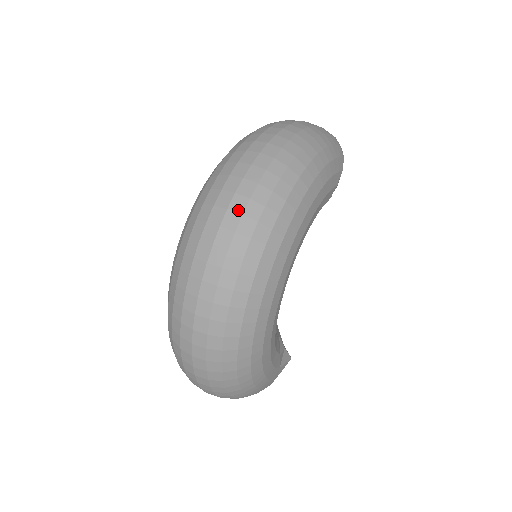
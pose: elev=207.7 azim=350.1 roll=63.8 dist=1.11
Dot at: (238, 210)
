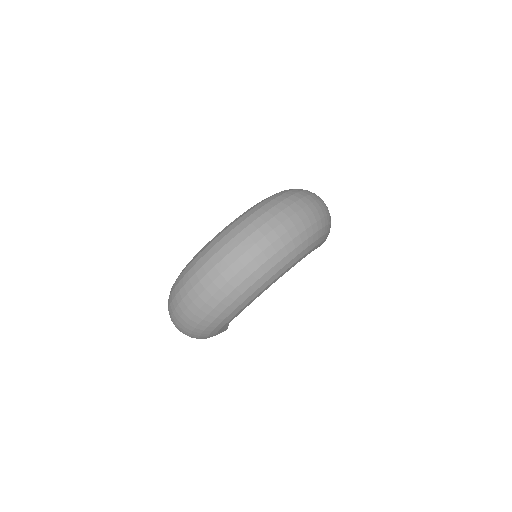
Dot at: (286, 227)
